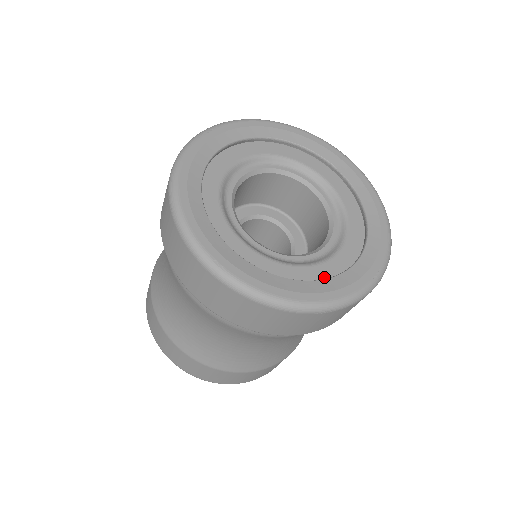
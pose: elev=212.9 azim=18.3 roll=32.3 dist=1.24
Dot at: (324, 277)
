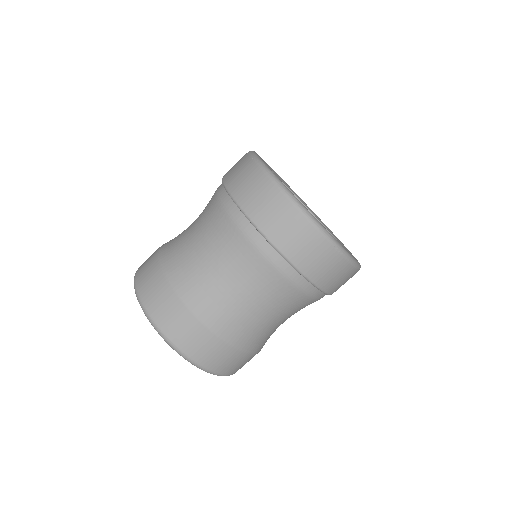
Dot at: occluded
